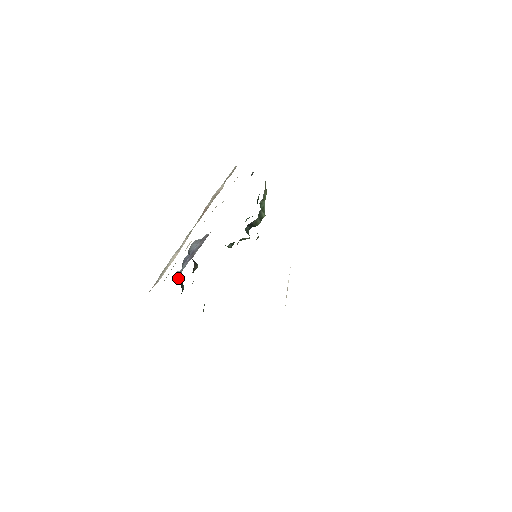
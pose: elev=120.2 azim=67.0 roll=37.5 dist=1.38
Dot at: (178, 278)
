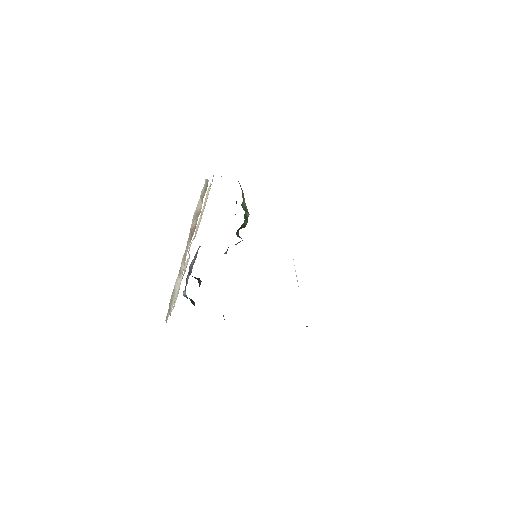
Dot at: (186, 297)
